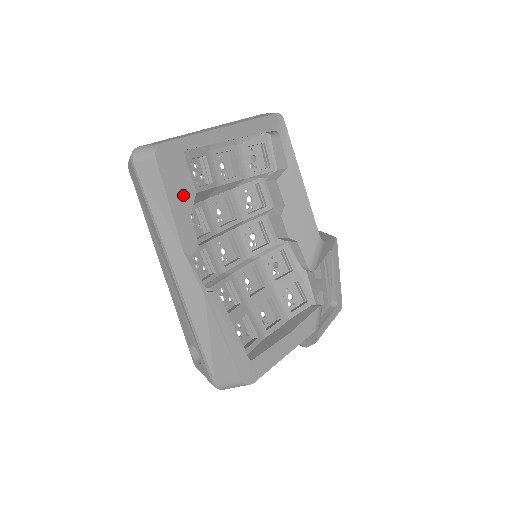
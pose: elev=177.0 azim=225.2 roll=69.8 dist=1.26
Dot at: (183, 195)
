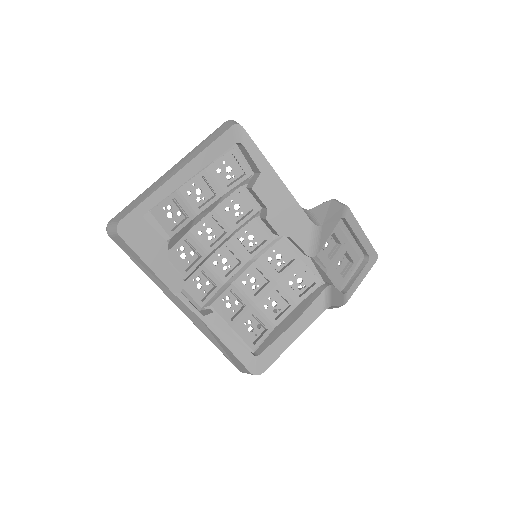
Dot at: (156, 251)
